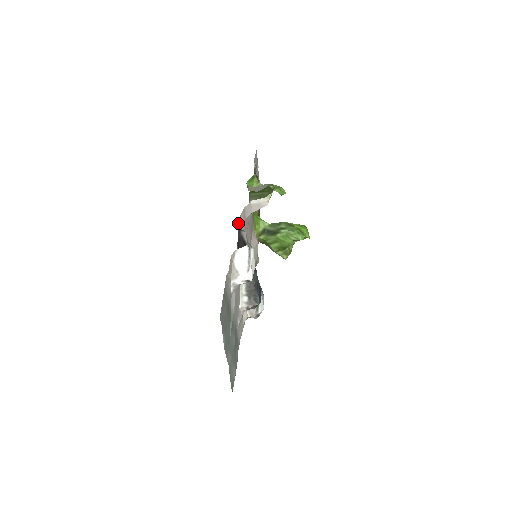
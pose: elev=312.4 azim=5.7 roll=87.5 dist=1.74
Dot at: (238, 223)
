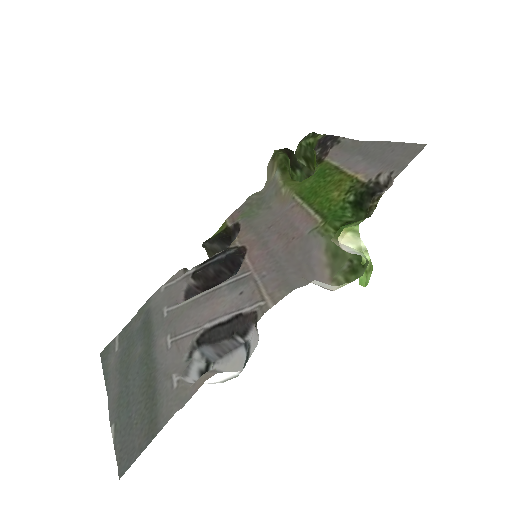
Dot at: (264, 305)
